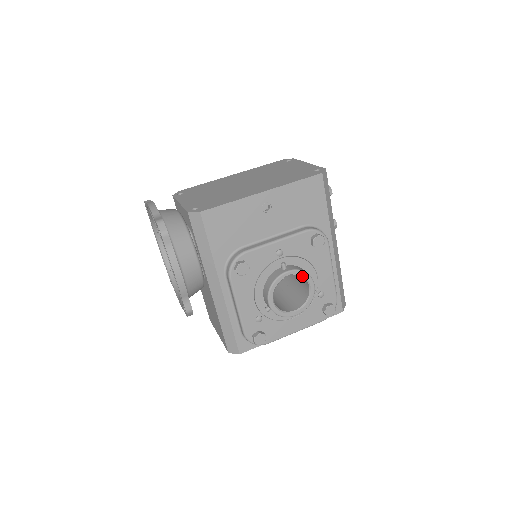
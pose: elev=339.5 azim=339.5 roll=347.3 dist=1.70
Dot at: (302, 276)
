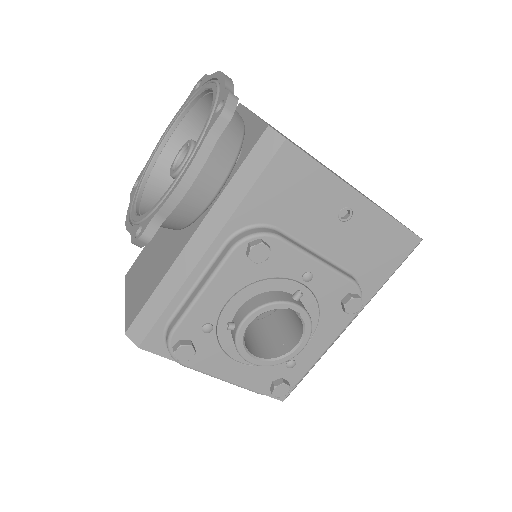
Dot at: (304, 326)
